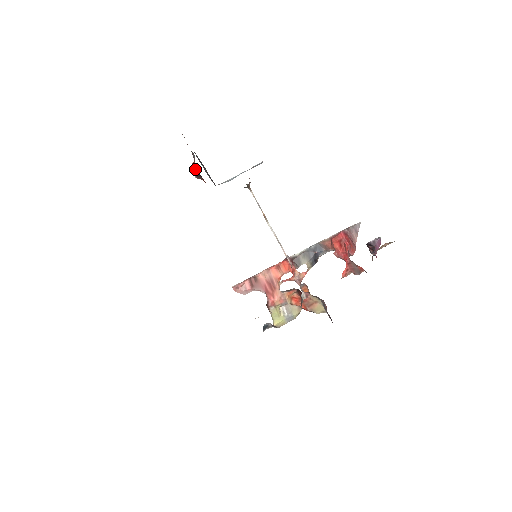
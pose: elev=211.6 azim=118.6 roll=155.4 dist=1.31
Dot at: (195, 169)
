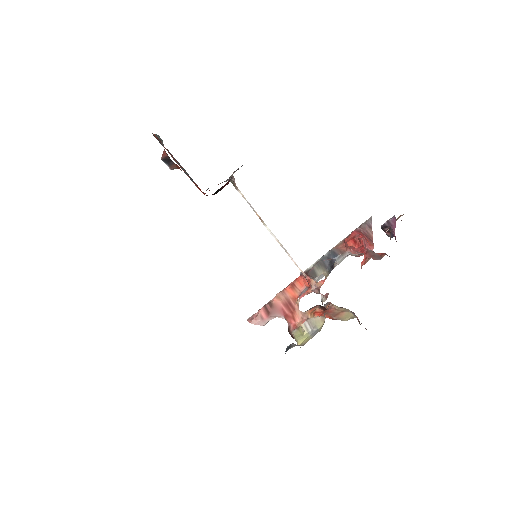
Dot at: (166, 156)
